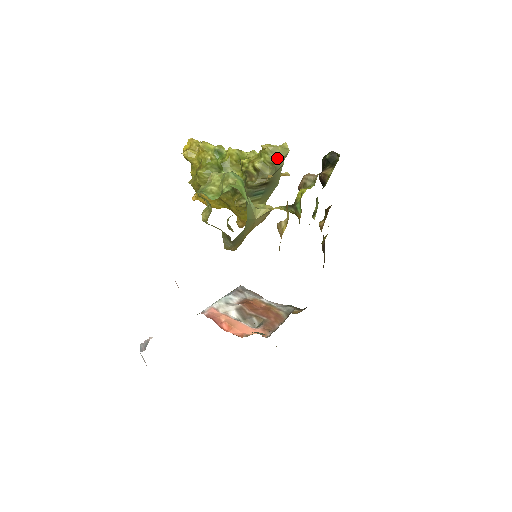
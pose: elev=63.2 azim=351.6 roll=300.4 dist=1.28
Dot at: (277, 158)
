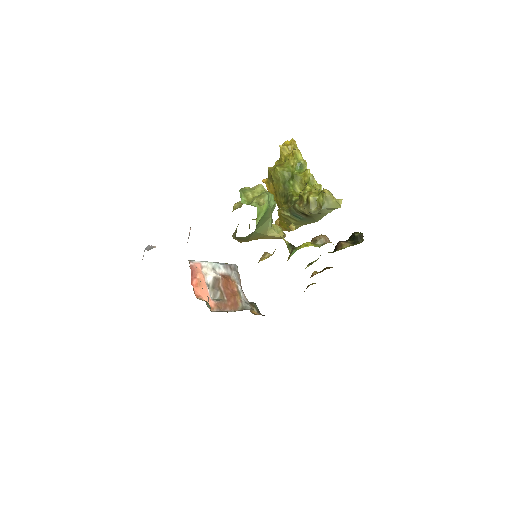
Dot at: (327, 205)
